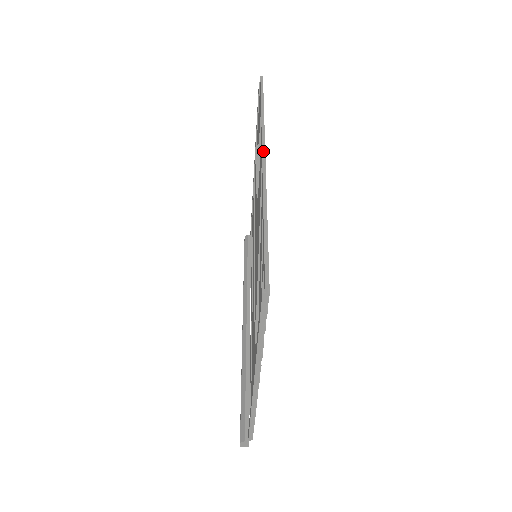
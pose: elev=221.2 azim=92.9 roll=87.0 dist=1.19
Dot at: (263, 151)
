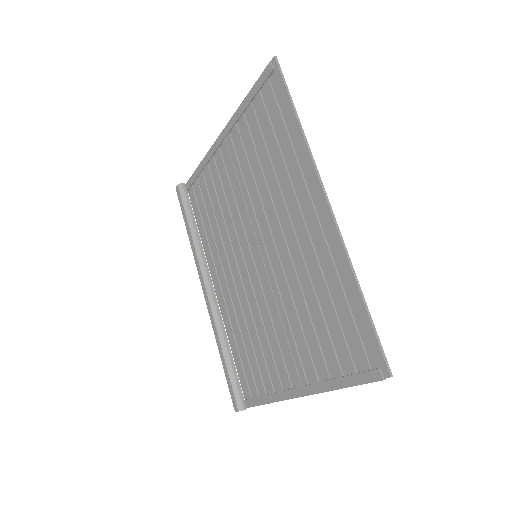
Dot at: (327, 199)
